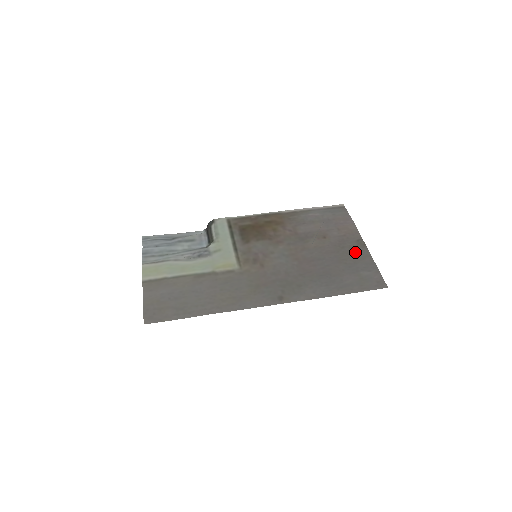
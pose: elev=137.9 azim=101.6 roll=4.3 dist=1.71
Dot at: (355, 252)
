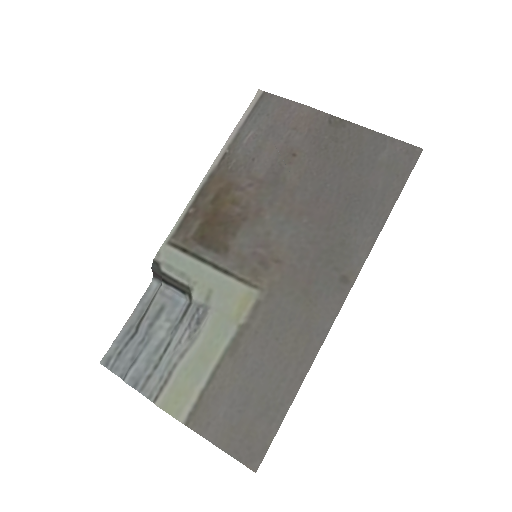
Dot at: (344, 140)
